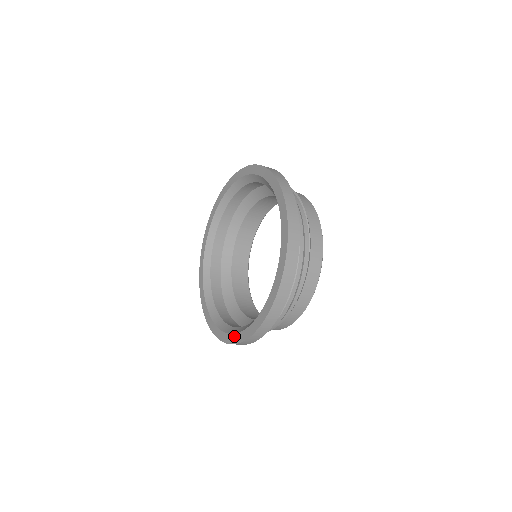
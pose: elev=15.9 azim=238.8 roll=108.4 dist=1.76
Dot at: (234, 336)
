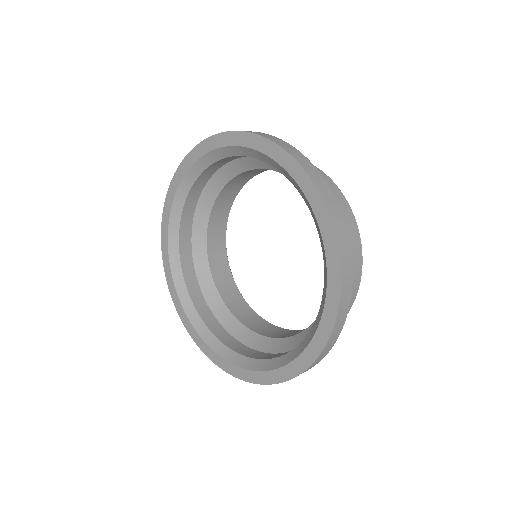
Dot at: (308, 351)
